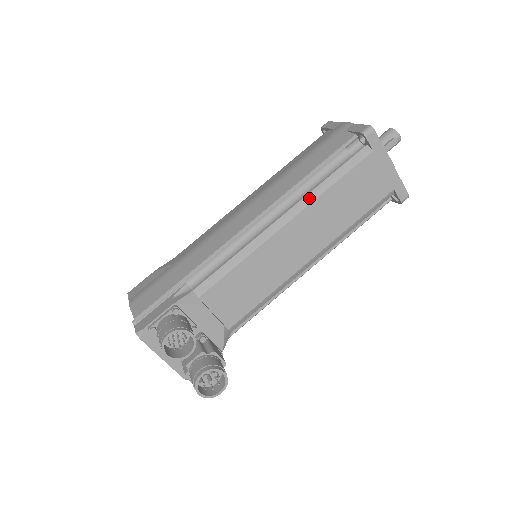
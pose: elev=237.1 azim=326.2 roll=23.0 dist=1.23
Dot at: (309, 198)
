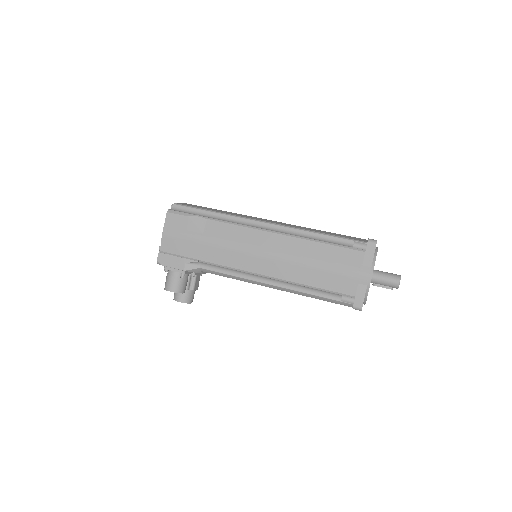
Dot at: (296, 292)
